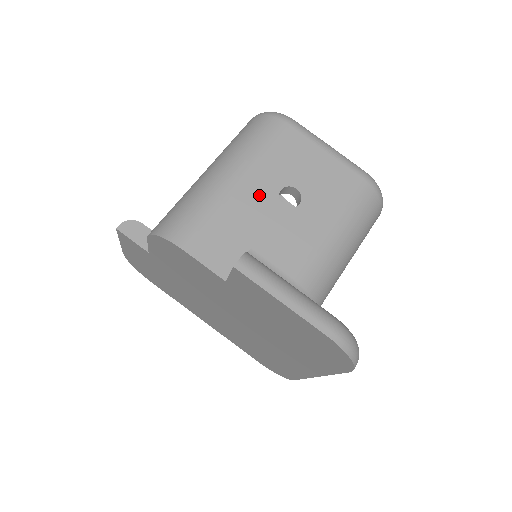
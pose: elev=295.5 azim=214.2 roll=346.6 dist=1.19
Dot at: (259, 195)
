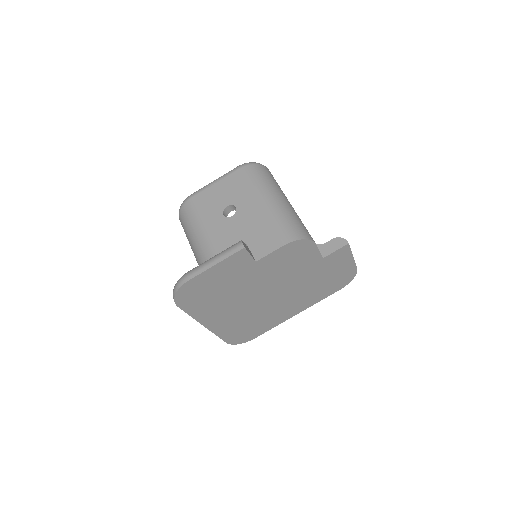
Dot at: occluded
